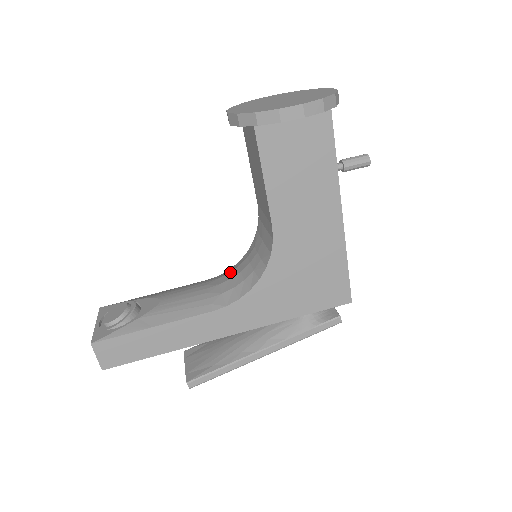
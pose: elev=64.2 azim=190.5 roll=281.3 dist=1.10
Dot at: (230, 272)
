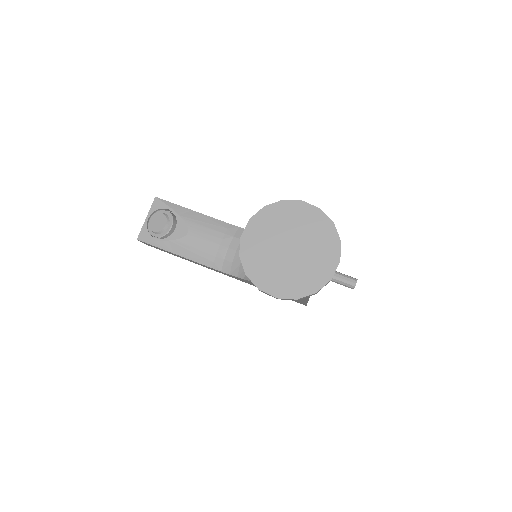
Dot at: occluded
